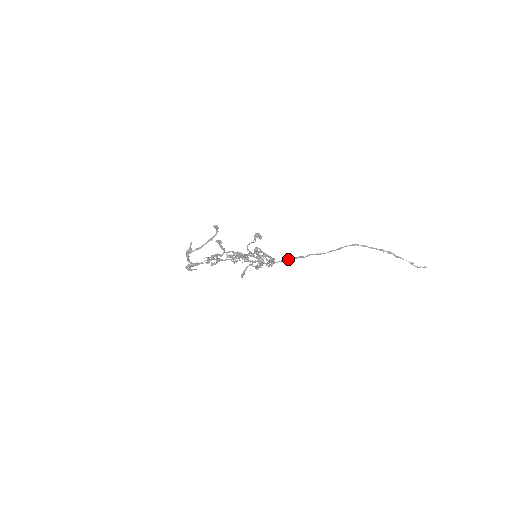
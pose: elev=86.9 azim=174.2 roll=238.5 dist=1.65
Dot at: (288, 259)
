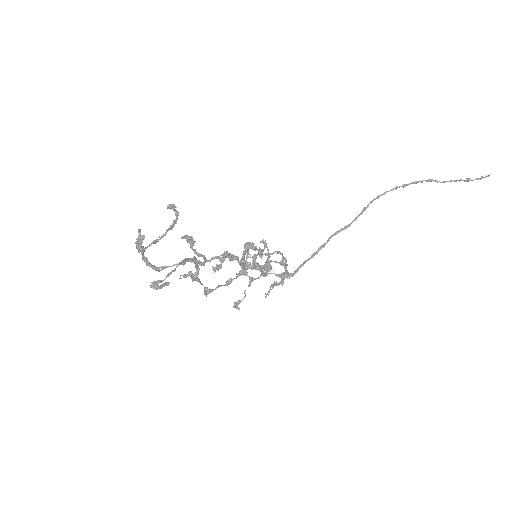
Dot at: (306, 260)
